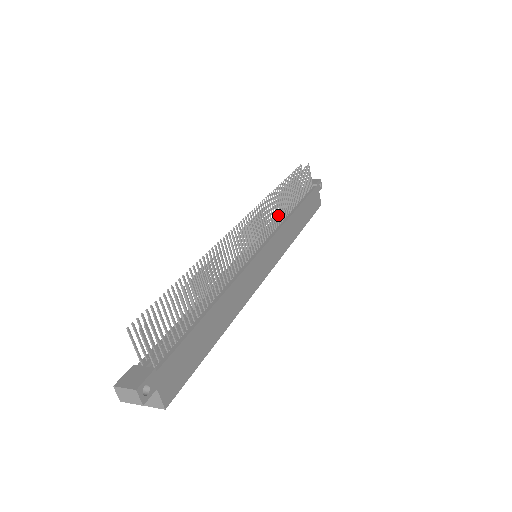
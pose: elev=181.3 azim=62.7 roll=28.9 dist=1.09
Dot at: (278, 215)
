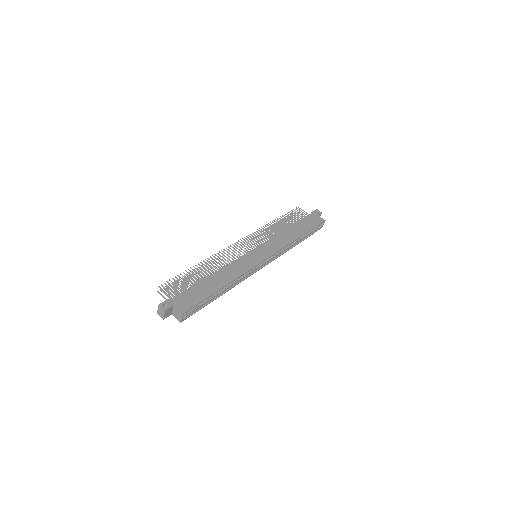
Dot at: occluded
